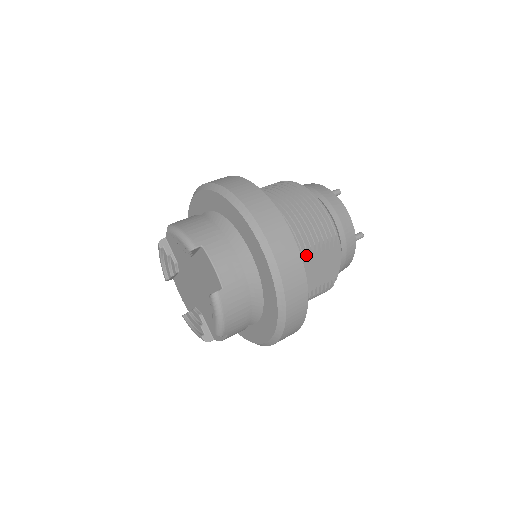
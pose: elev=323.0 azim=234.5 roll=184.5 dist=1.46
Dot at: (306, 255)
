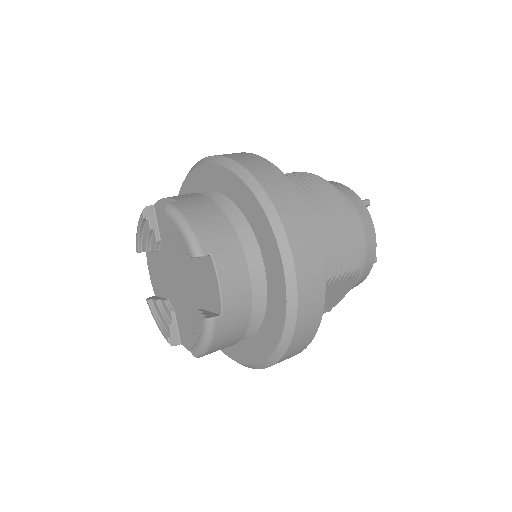
Dot at: occluded
